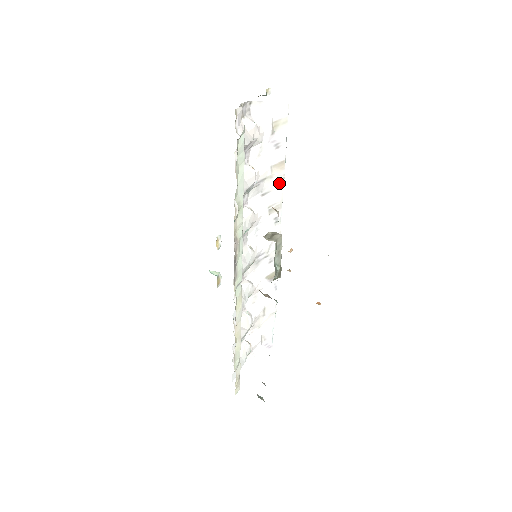
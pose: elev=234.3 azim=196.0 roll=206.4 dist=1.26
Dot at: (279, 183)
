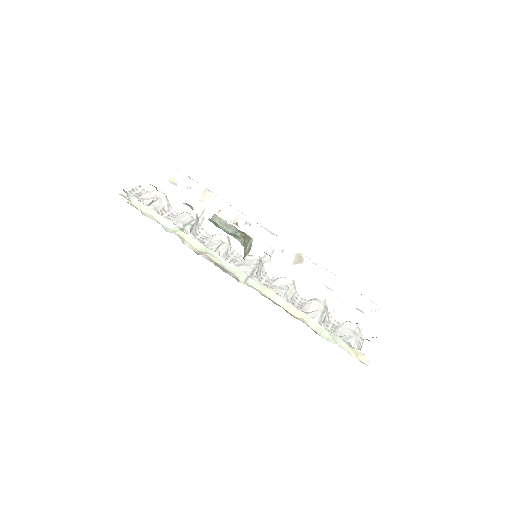
Dot at: (219, 203)
